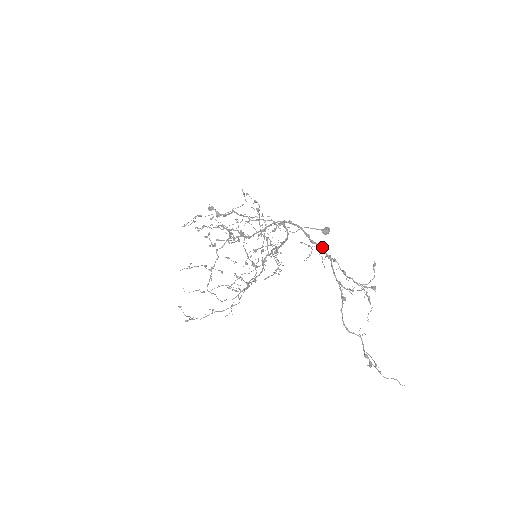
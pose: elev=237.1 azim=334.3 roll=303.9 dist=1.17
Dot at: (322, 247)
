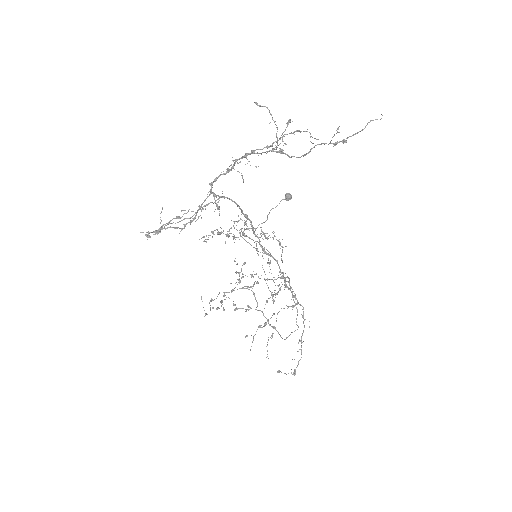
Dot at: (237, 159)
